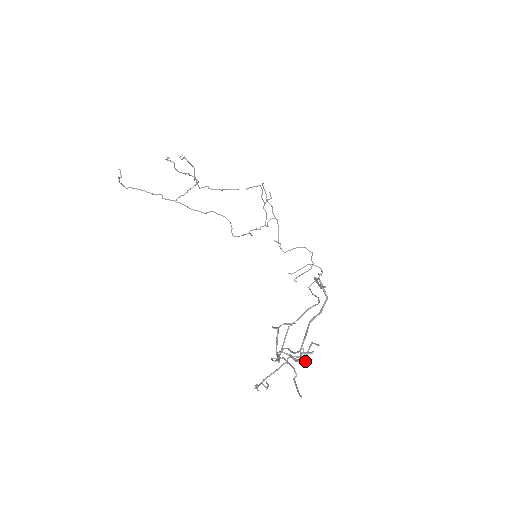
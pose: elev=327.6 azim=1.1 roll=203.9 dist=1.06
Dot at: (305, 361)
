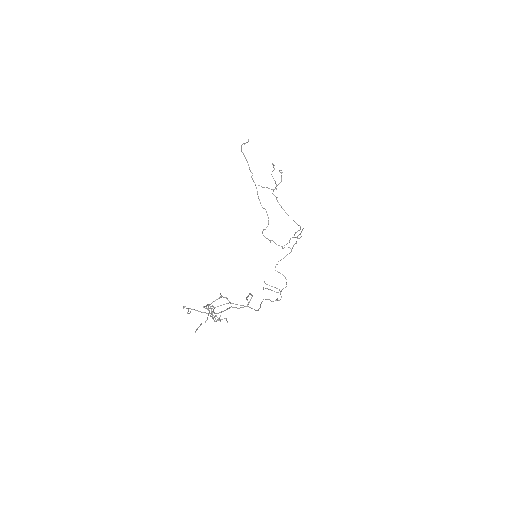
Dot at: occluded
